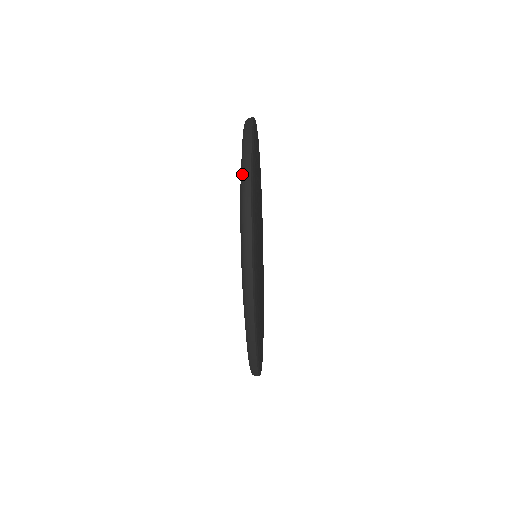
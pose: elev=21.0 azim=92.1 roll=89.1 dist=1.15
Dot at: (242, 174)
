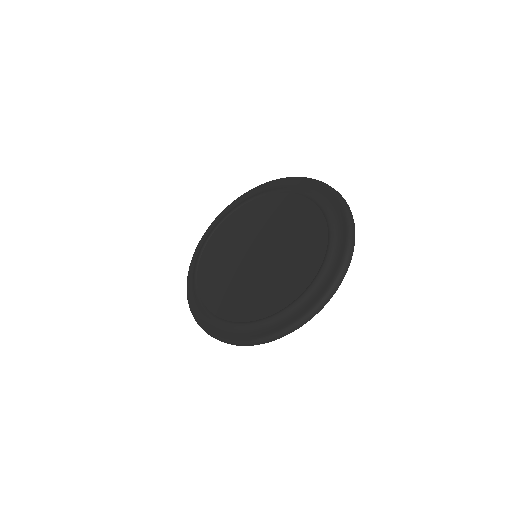
Dot at: (344, 264)
